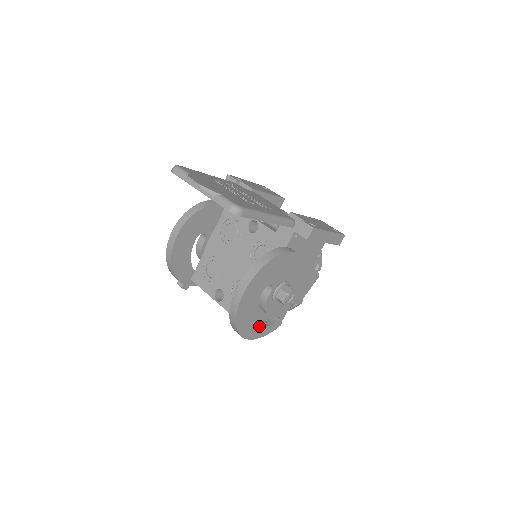
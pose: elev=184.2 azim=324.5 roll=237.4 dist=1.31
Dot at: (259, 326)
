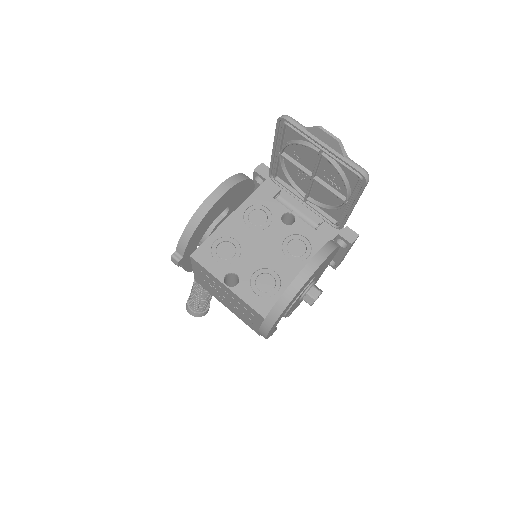
Dot at: (278, 322)
